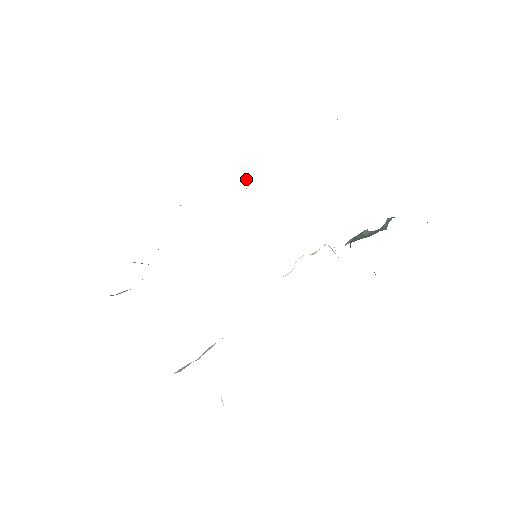
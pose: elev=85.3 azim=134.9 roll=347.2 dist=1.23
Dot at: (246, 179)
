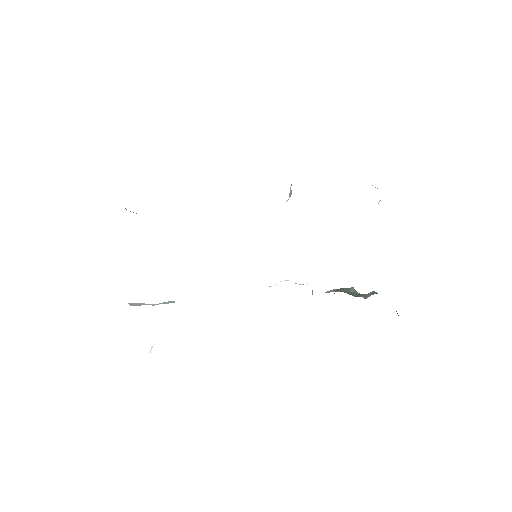
Dot at: occluded
